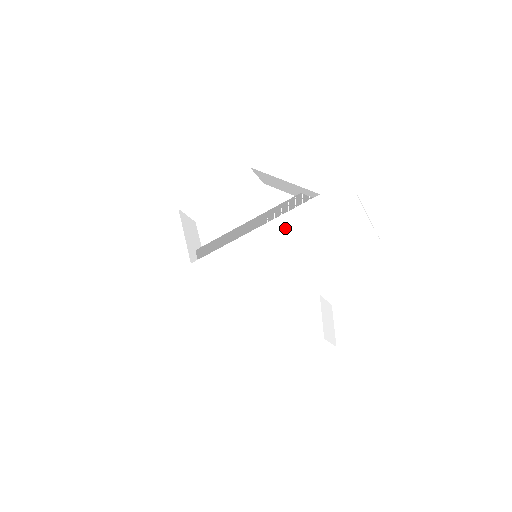
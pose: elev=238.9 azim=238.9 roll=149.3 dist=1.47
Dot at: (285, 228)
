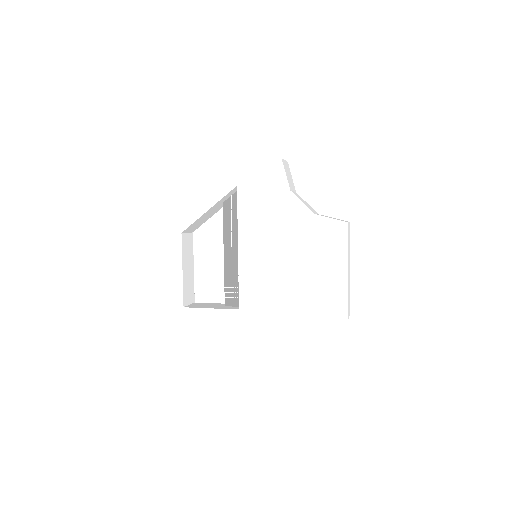
Dot at: (250, 222)
